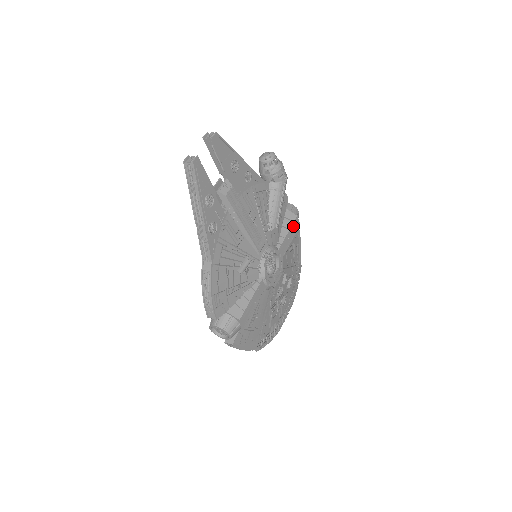
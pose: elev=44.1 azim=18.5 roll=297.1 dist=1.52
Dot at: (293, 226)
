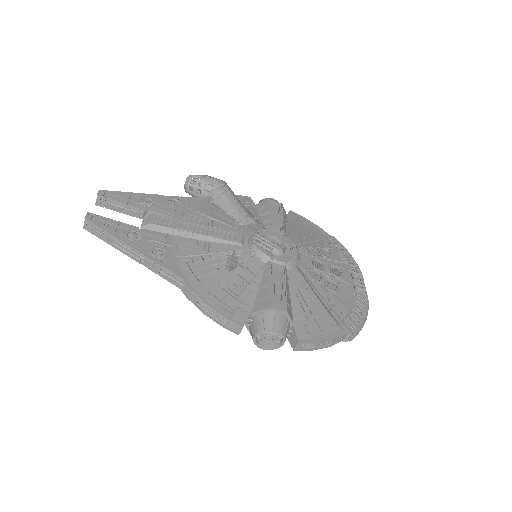
Dot at: (272, 208)
